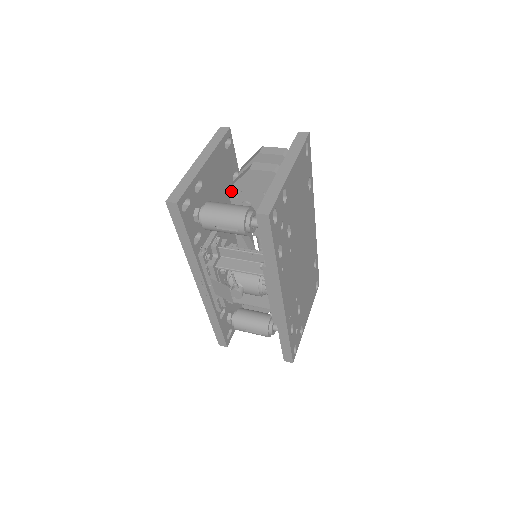
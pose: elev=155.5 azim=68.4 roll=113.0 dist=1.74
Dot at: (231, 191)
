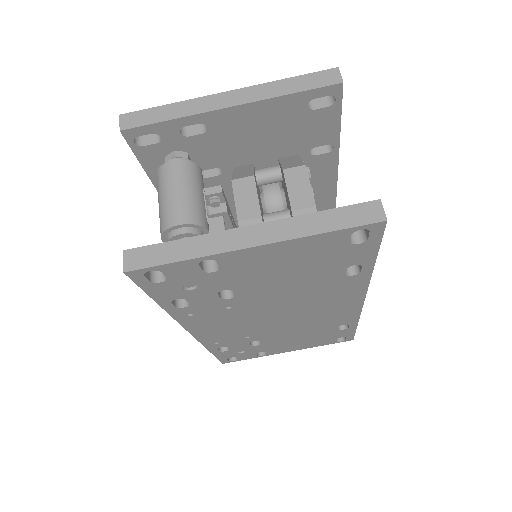
Dot at: occluded
